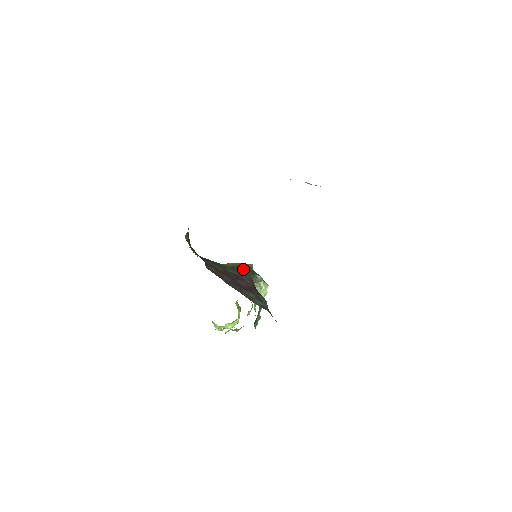
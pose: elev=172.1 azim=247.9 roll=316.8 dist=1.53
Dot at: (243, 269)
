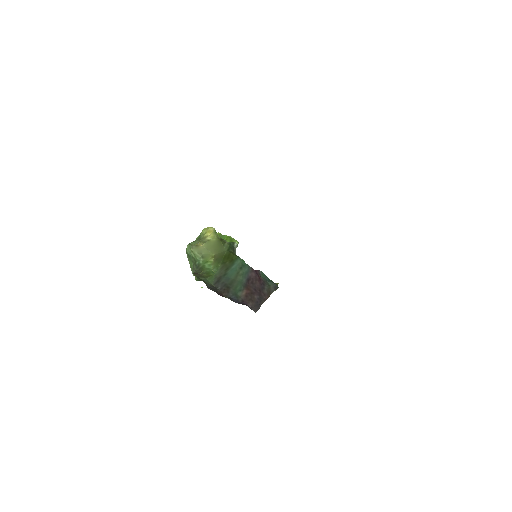
Dot at: (230, 255)
